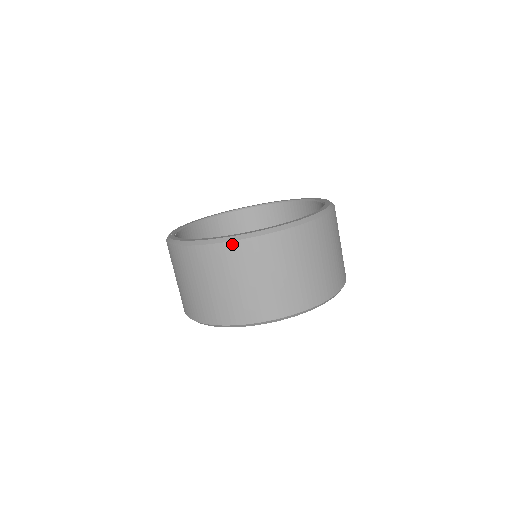
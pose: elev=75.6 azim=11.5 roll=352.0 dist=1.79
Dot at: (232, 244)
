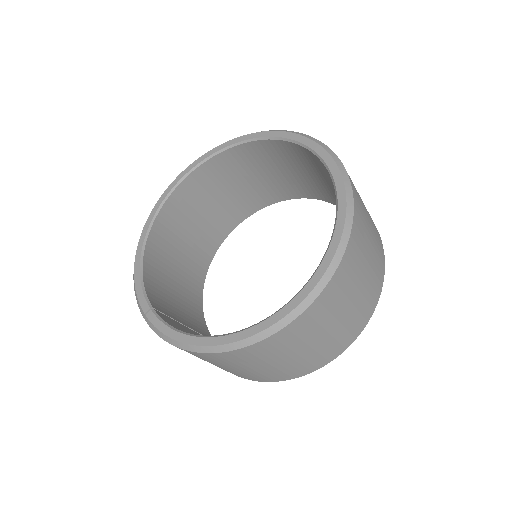
Dot at: (276, 335)
